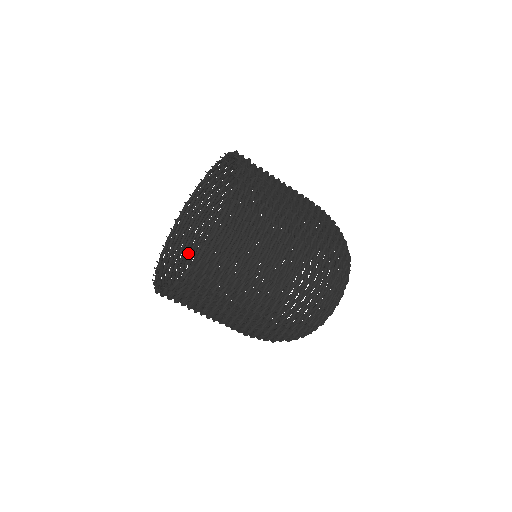
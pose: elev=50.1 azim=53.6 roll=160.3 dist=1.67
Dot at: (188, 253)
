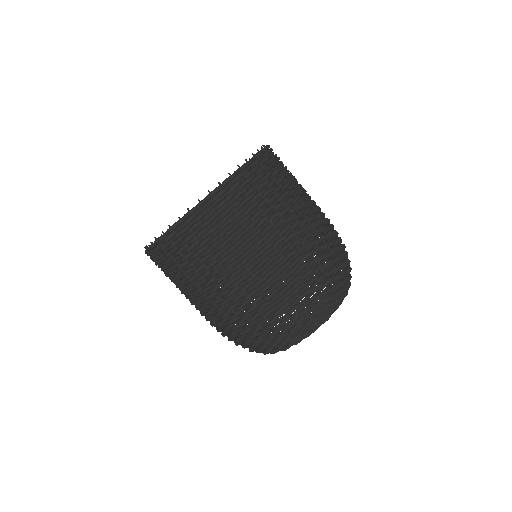
Dot at: occluded
